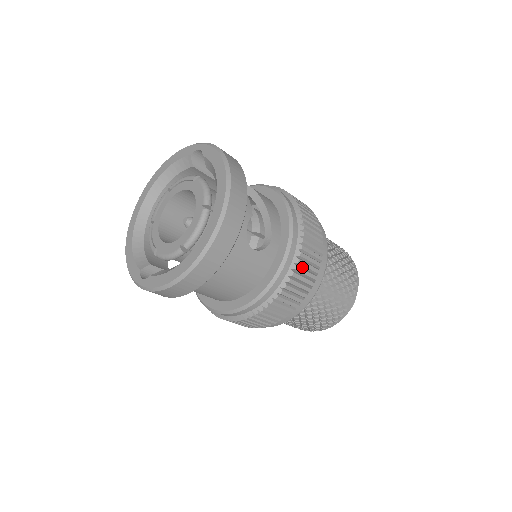
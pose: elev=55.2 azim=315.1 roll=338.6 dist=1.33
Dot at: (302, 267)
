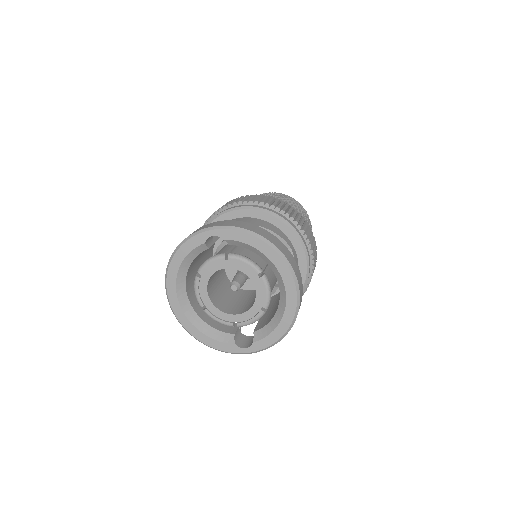
Dot at: occluded
